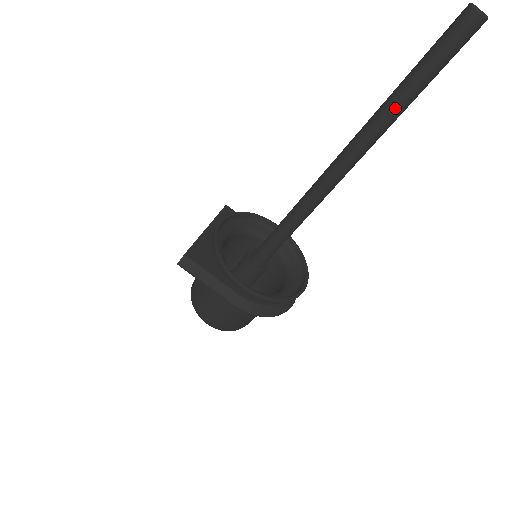
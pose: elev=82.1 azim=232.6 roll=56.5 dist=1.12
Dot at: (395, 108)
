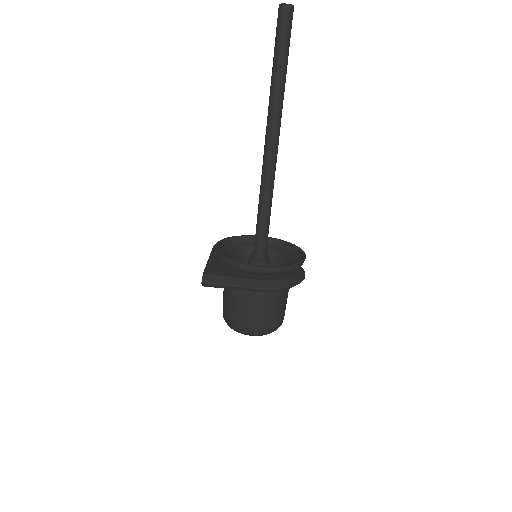
Dot at: (278, 84)
